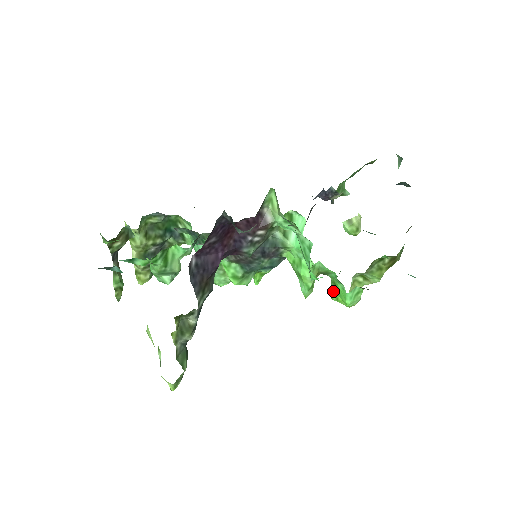
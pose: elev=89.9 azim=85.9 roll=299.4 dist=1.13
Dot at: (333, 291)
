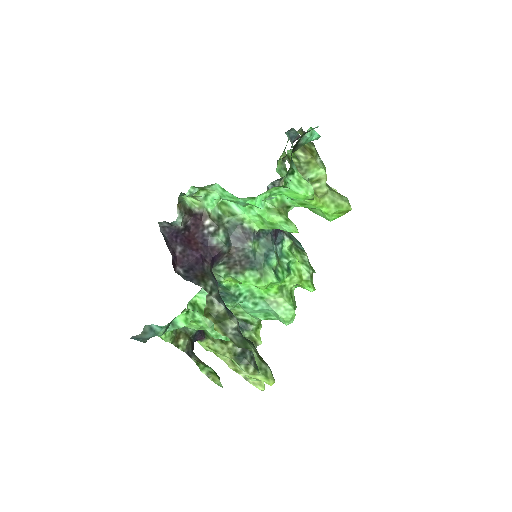
Dot at: (322, 216)
